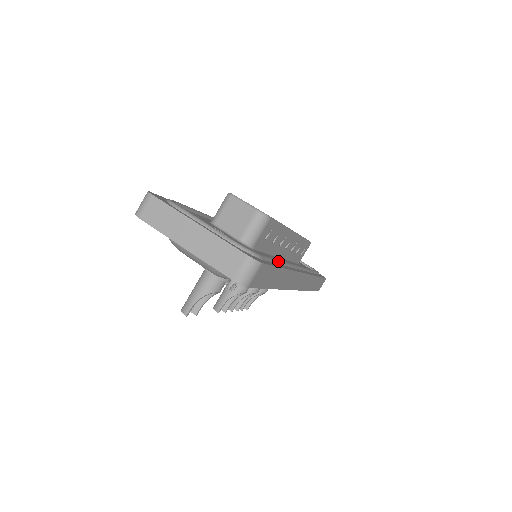
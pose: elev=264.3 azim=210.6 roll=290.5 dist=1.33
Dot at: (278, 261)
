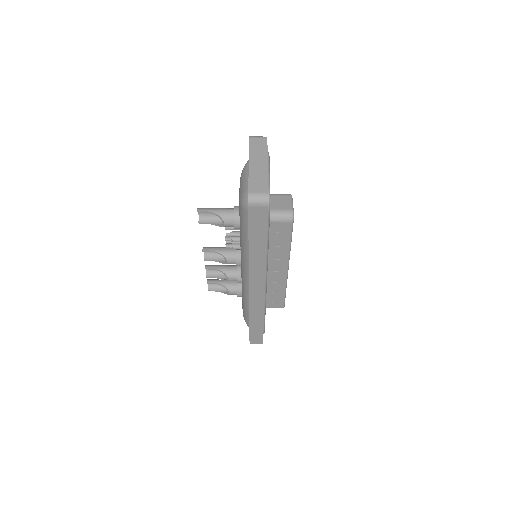
Dot at: (268, 244)
